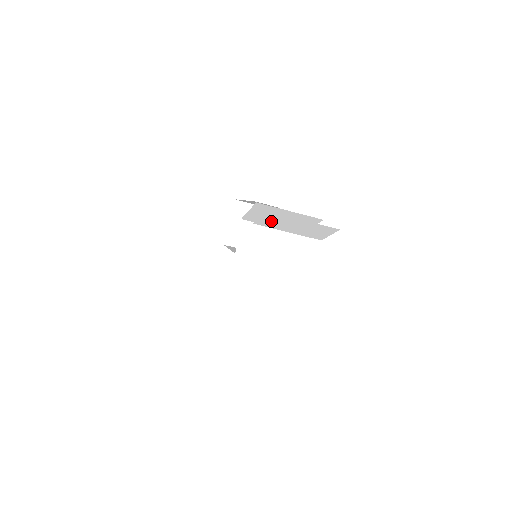
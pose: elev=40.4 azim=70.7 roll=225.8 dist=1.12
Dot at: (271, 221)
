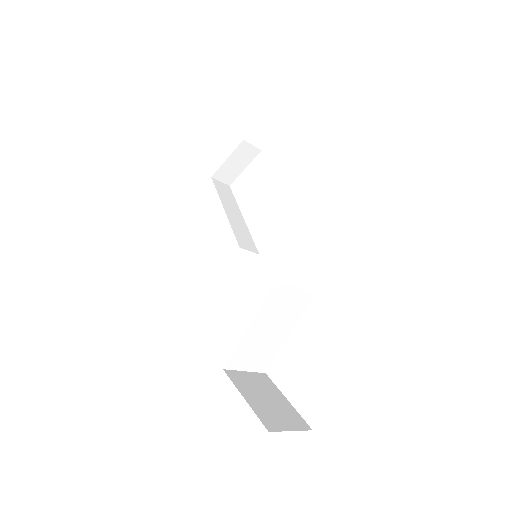
Dot at: occluded
